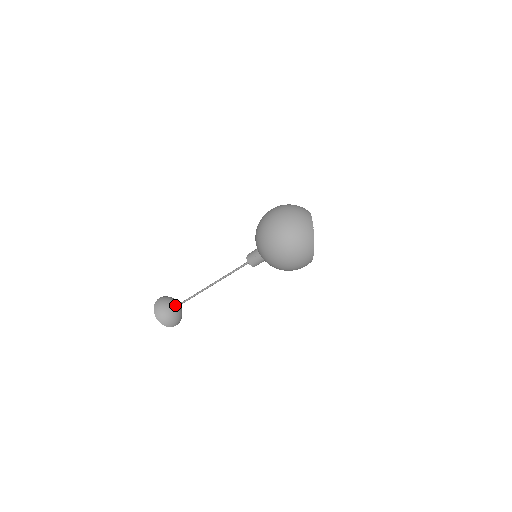
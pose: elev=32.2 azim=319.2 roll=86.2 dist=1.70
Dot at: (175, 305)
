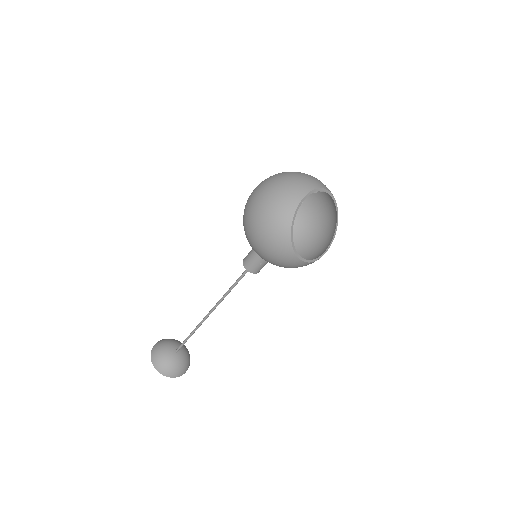
Dot at: (180, 352)
